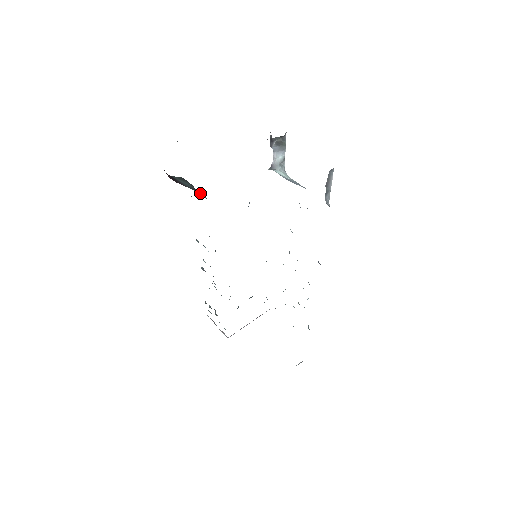
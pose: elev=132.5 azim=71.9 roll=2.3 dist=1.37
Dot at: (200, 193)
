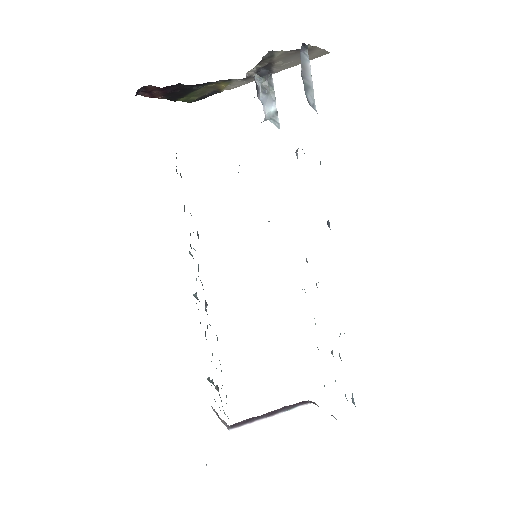
Dot at: occluded
